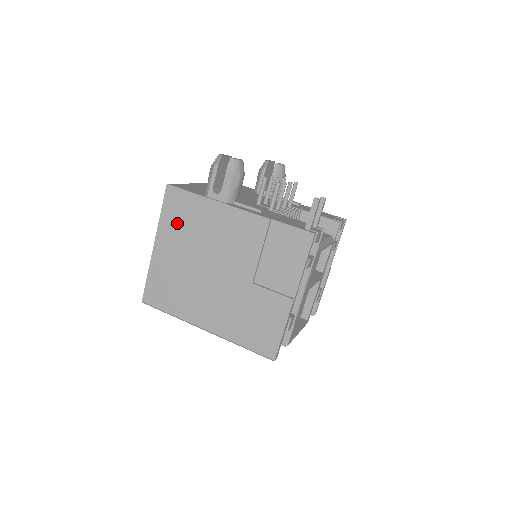
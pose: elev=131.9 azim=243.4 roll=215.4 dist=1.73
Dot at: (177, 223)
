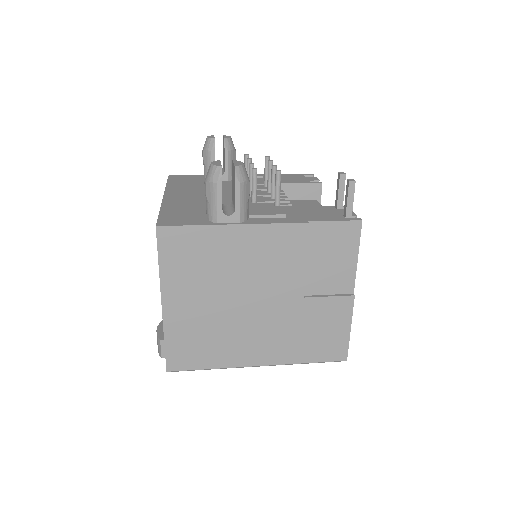
Dot at: (187, 268)
